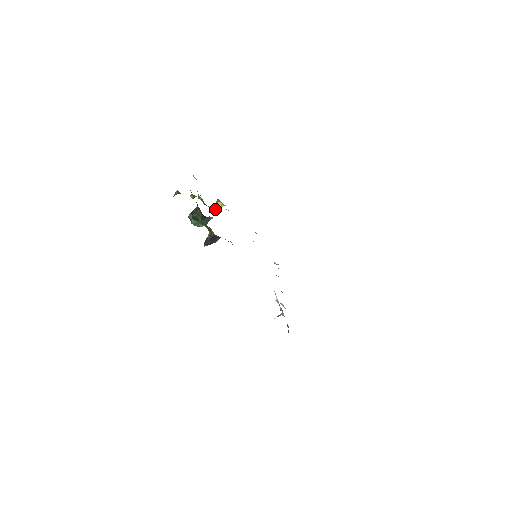
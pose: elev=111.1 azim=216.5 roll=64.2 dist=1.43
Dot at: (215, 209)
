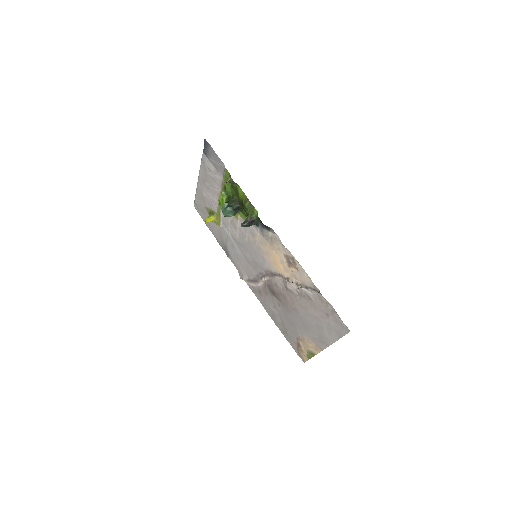
Dot at: (207, 221)
